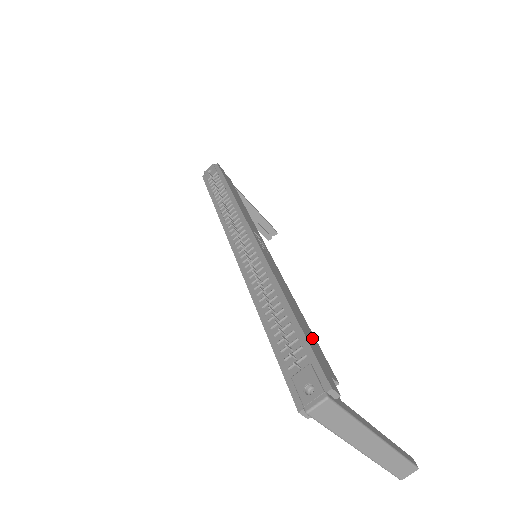
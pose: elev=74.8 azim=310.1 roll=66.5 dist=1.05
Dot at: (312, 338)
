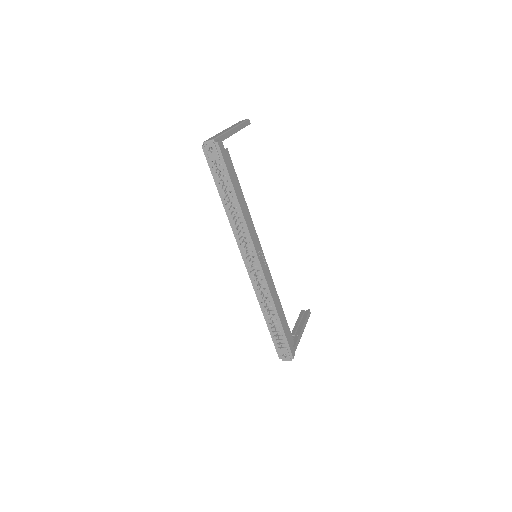
Dot at: (287, 327)
